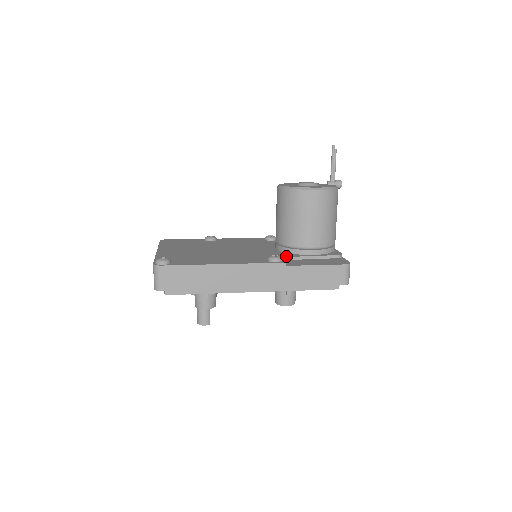
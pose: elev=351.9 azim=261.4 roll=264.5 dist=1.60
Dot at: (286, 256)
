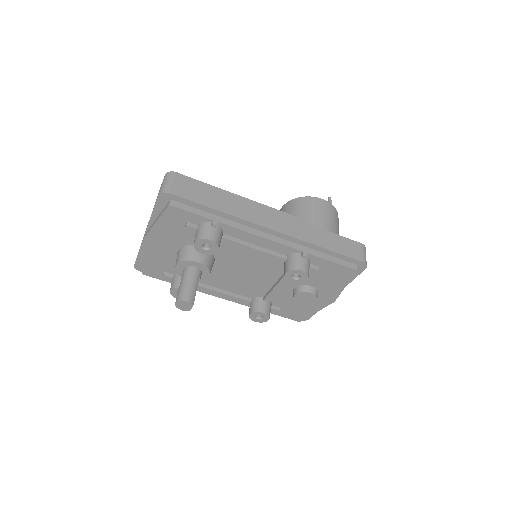
Dot at: occluded
